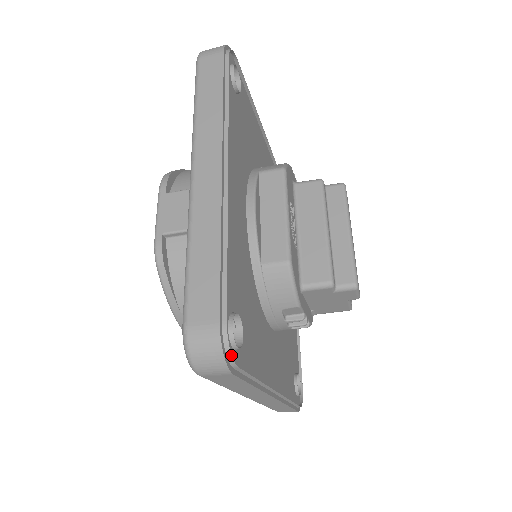
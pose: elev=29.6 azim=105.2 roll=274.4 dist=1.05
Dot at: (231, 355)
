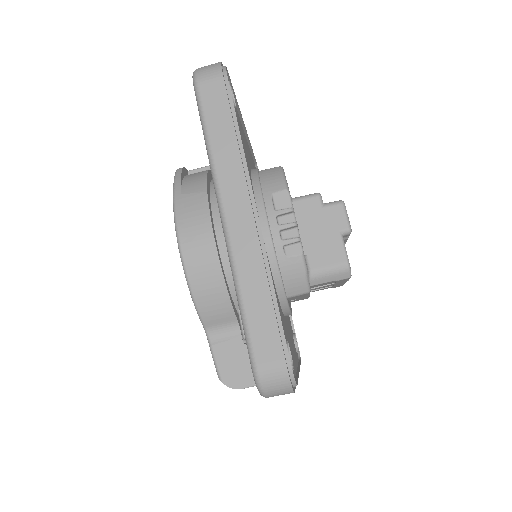
Dot at: occluded
